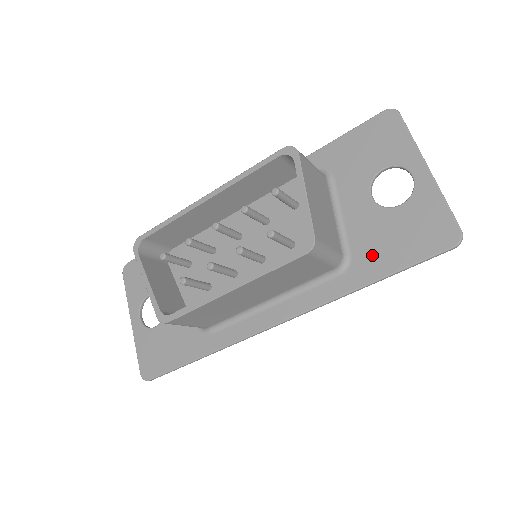
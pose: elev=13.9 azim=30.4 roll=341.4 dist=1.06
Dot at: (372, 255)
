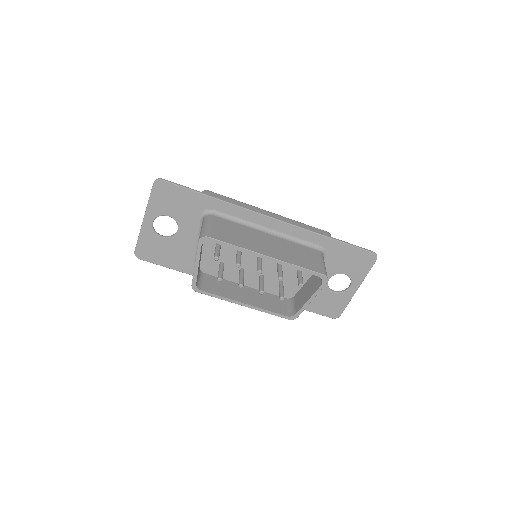
Dot at: occluded
